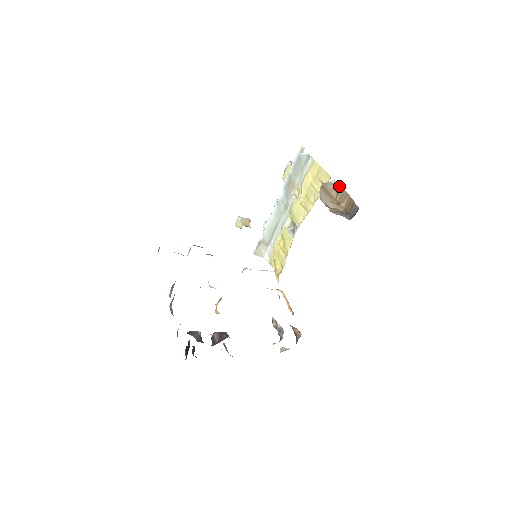
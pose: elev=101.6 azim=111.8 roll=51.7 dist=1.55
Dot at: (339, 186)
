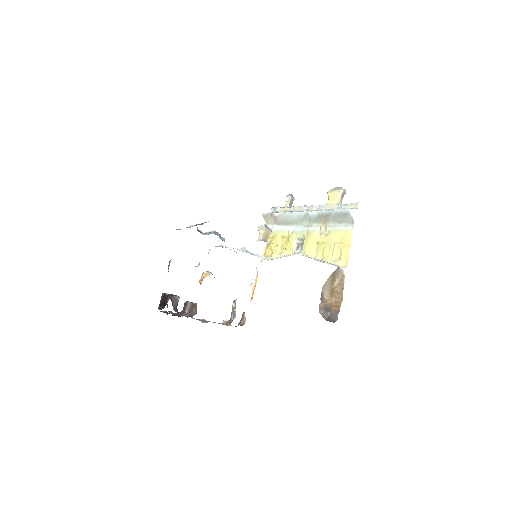
Dot at: occluded
